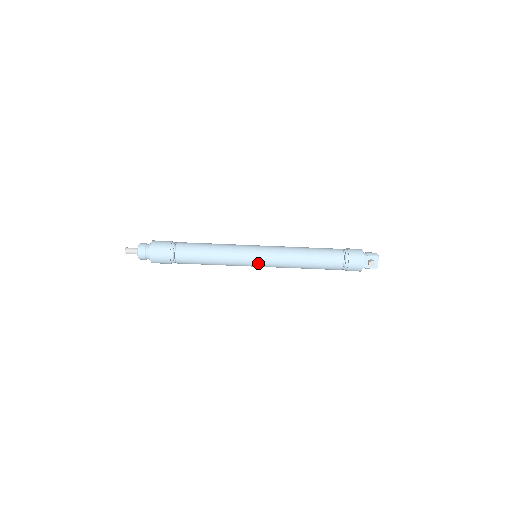
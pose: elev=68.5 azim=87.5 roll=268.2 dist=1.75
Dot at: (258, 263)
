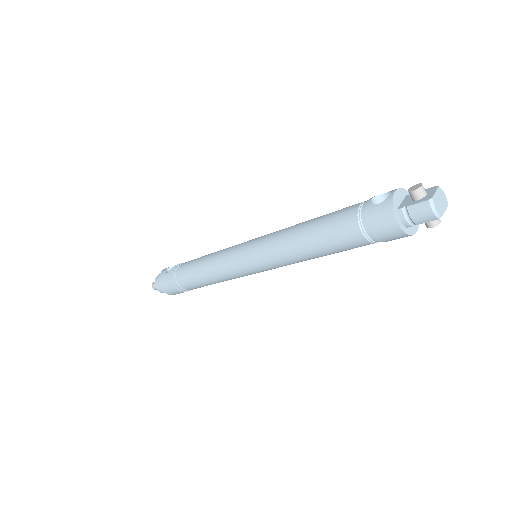
Dot at: occluded
